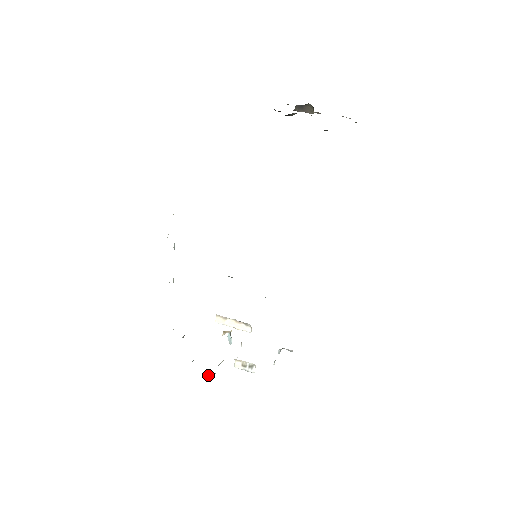
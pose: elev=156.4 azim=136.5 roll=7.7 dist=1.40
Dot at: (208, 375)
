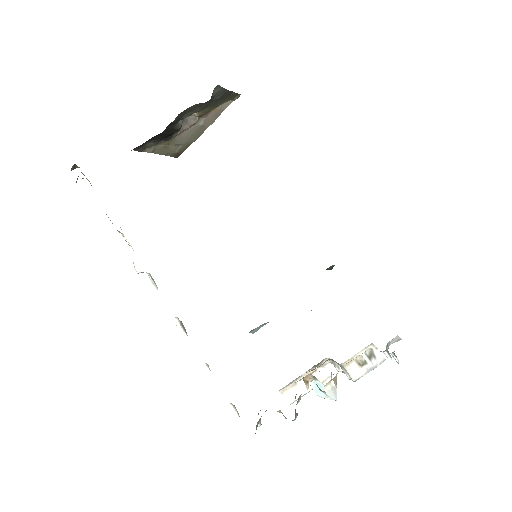
Dot at: (328, 388)
